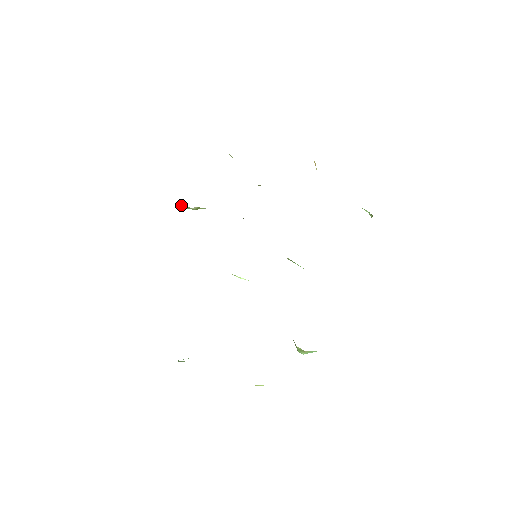
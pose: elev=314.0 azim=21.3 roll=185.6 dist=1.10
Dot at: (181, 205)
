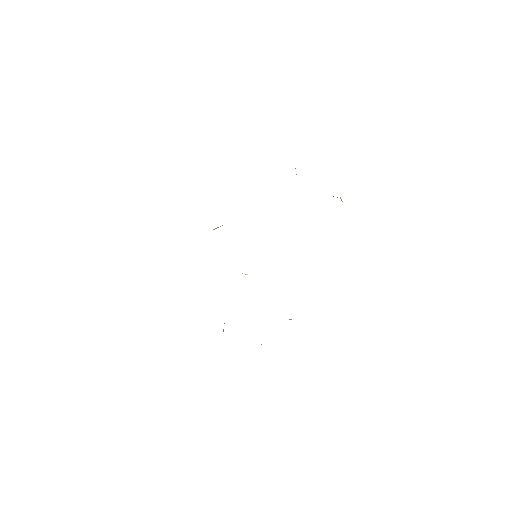
Dot at: occluded
